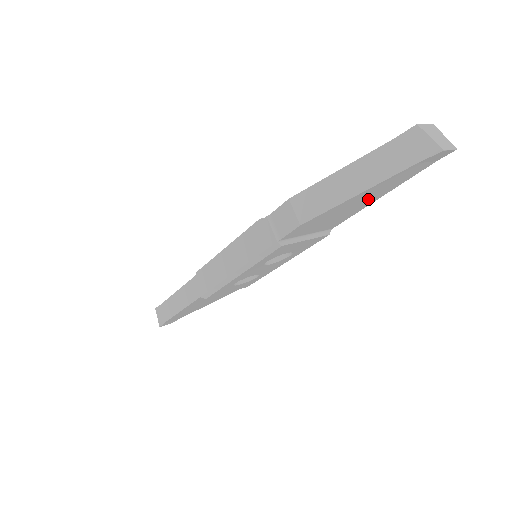
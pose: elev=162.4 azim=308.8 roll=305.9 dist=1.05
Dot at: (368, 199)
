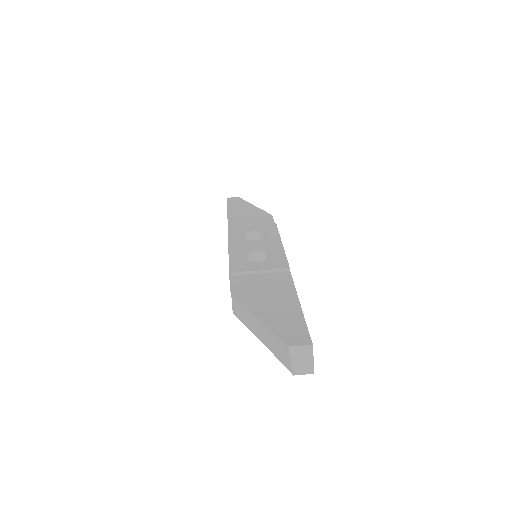
Dot at: occluded
